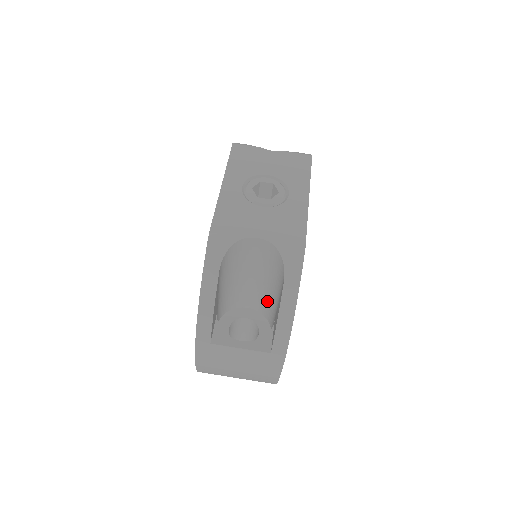
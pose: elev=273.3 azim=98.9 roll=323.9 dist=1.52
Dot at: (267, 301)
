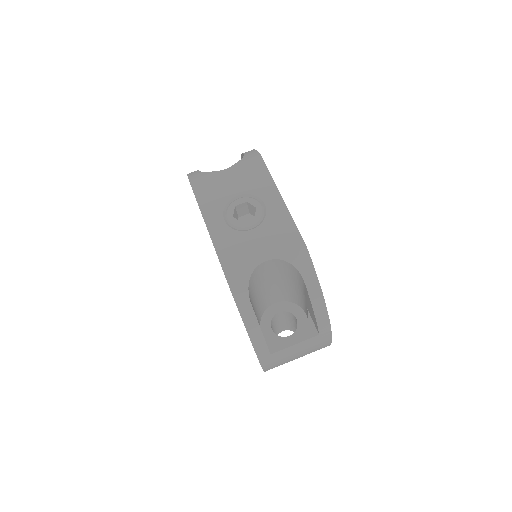
Dot at: (291, 293)
